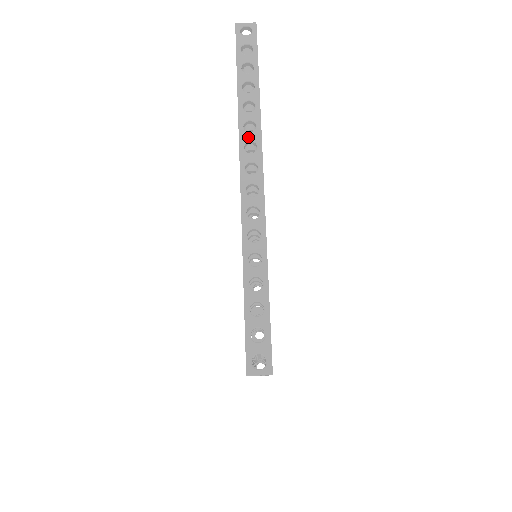
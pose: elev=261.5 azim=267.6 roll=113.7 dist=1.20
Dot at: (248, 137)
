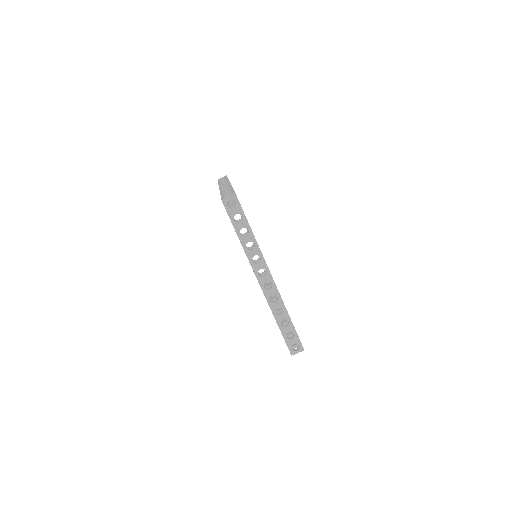
Dot at: (223, 183)
